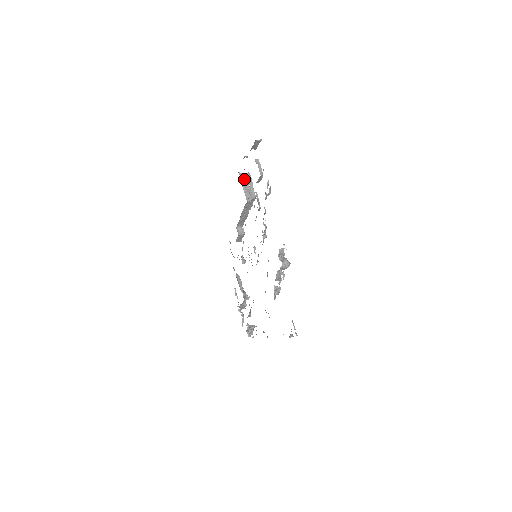
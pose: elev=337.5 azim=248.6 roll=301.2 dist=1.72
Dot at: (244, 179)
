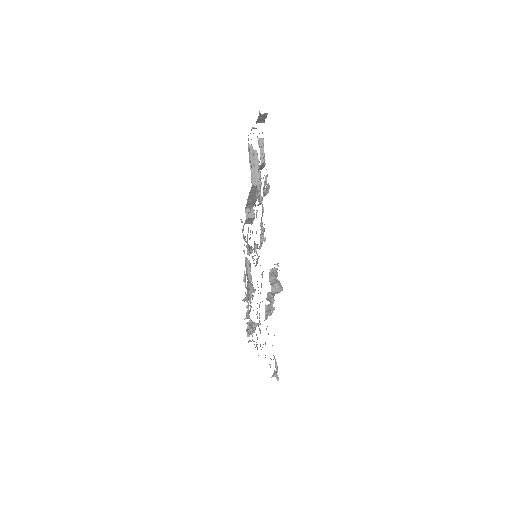
Dot at: occluded
